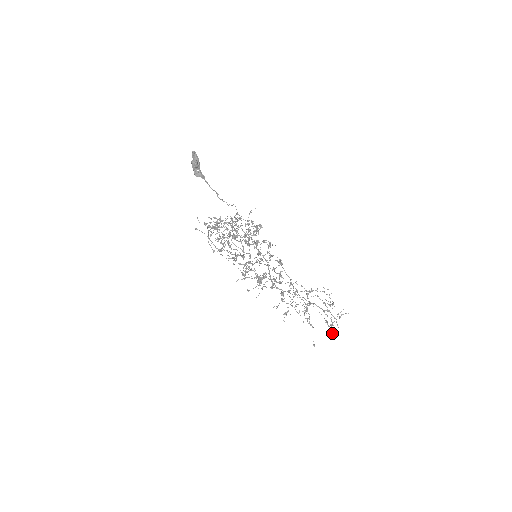
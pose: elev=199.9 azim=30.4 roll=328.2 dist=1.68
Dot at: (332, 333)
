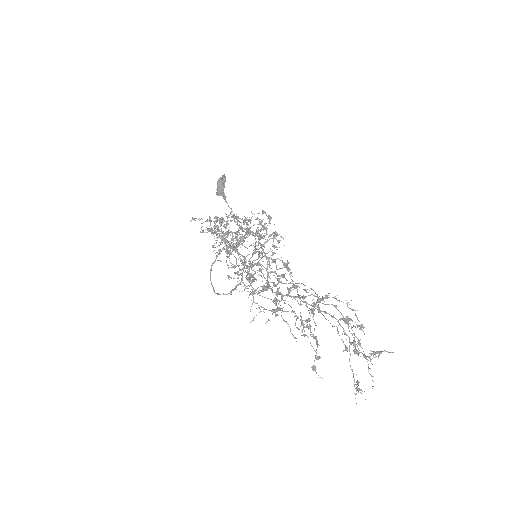
Dot at: (359, 389)
